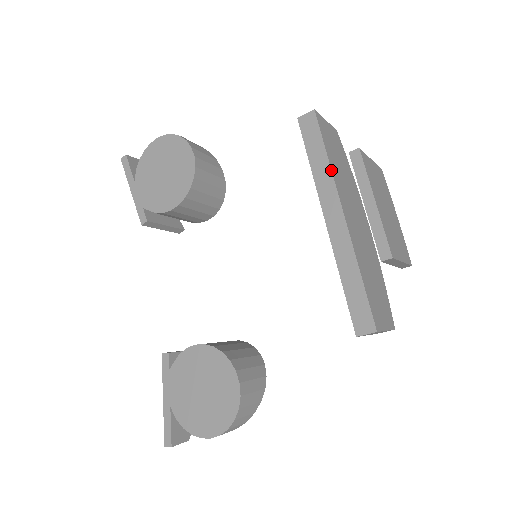
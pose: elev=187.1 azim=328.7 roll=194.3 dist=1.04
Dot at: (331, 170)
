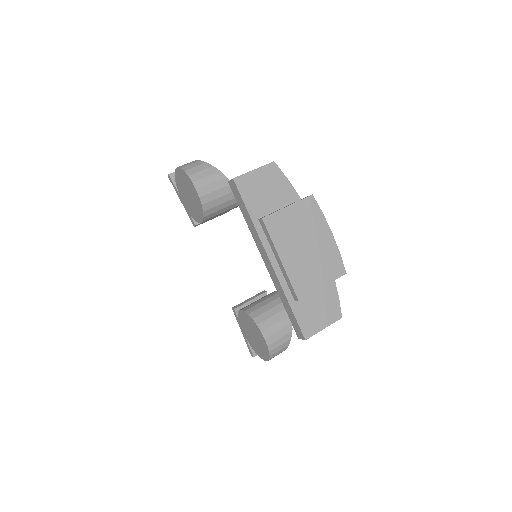
Dot at: (255, 229)
